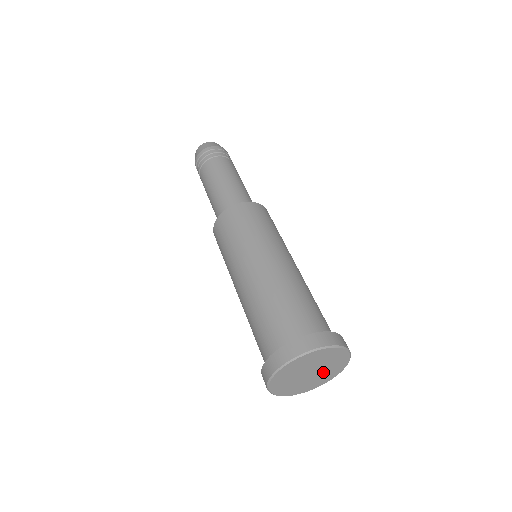
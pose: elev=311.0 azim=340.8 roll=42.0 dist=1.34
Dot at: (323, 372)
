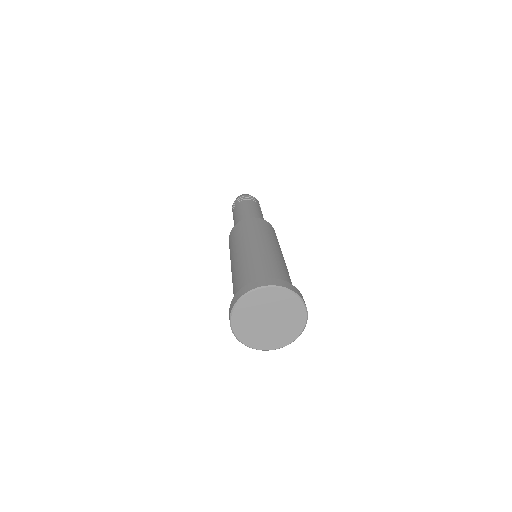
Dot at: (283, 314)
